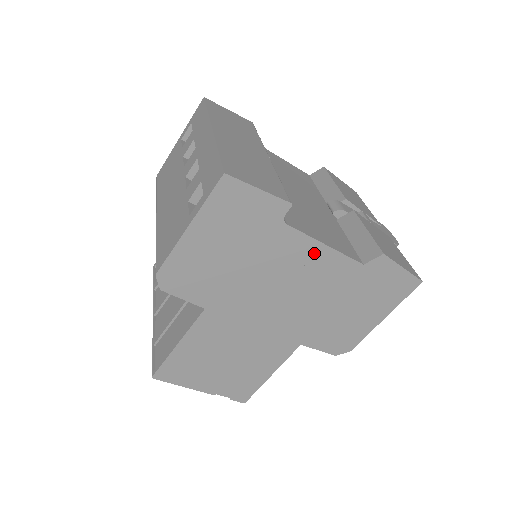
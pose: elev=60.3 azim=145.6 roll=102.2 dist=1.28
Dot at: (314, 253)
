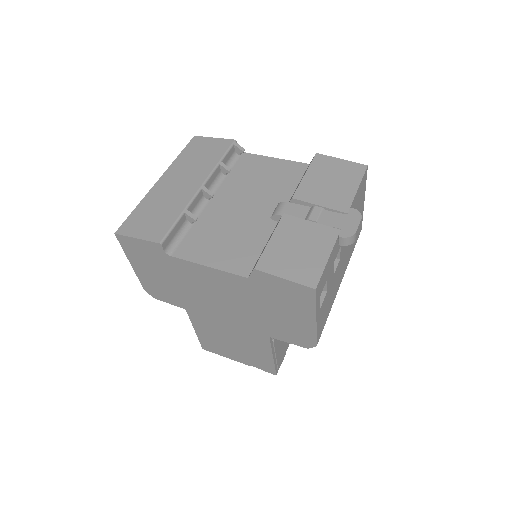
Dot at: (206, 272)
